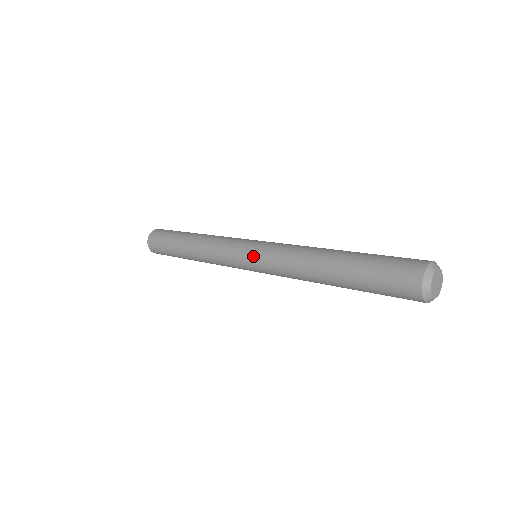
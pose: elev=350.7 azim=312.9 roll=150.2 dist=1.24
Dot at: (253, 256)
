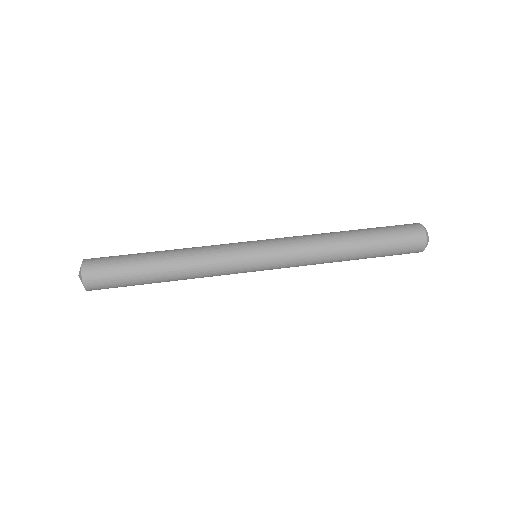
Dot at: occluded
